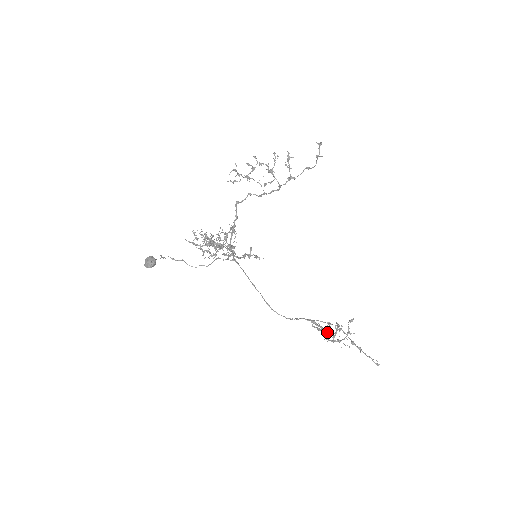
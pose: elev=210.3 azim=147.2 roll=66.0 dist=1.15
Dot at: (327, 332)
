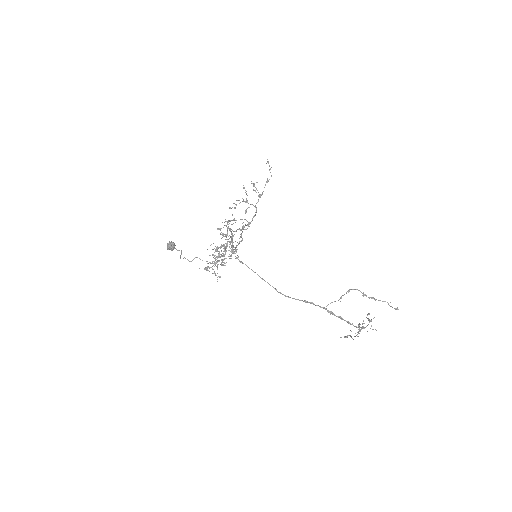
Dot at: (348, 322)
